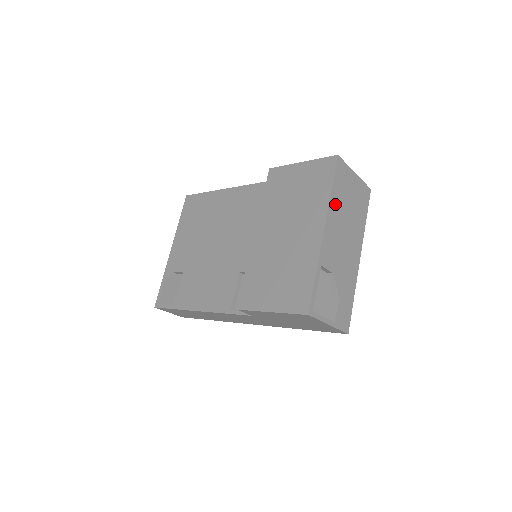
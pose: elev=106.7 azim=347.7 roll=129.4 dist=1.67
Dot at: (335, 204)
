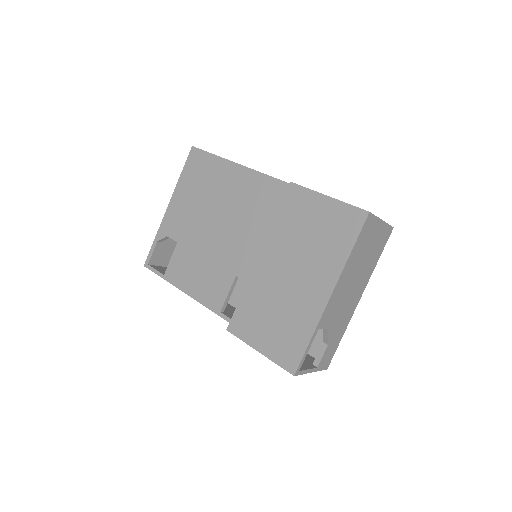
Dot at: (350, 264)
